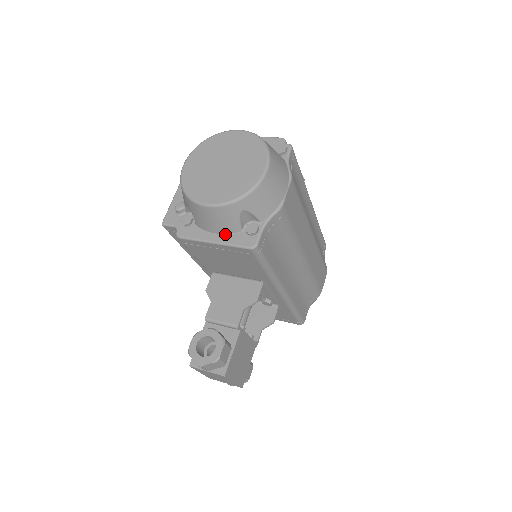
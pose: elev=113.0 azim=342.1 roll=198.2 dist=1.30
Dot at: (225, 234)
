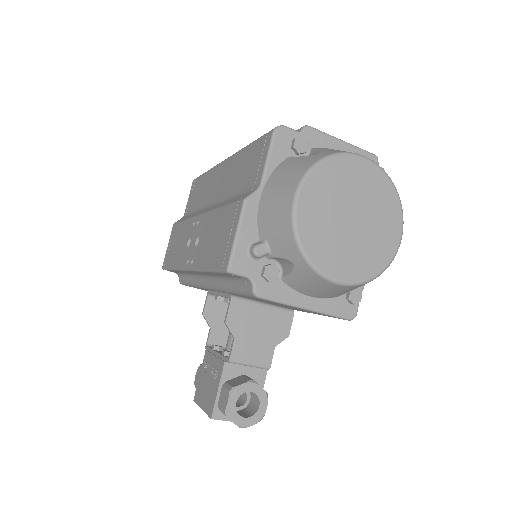
Dot at: (321, 298)
